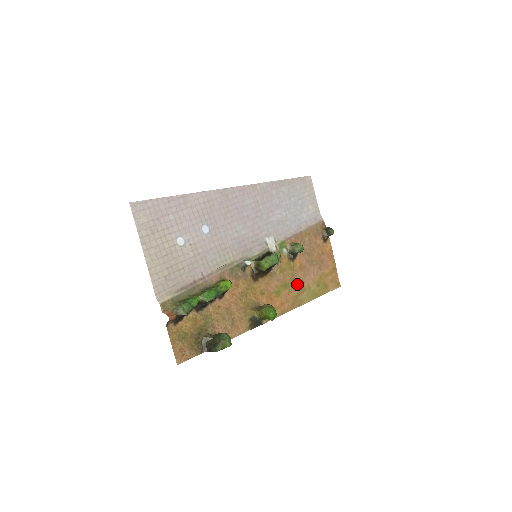
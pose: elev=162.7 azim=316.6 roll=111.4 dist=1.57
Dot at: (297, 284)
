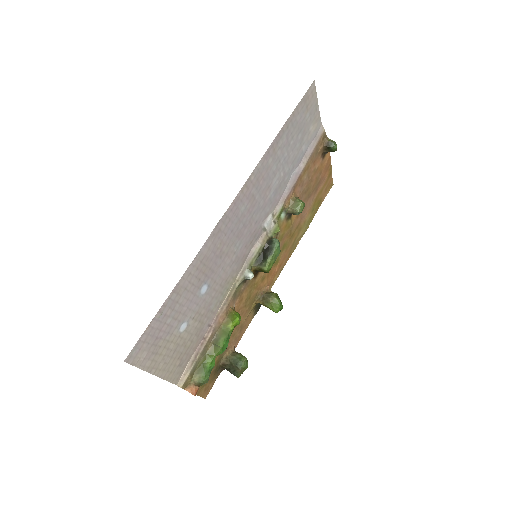
Dot at: (294, 233)
